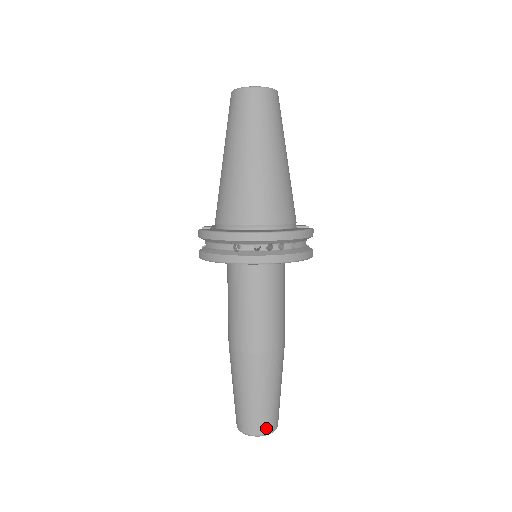
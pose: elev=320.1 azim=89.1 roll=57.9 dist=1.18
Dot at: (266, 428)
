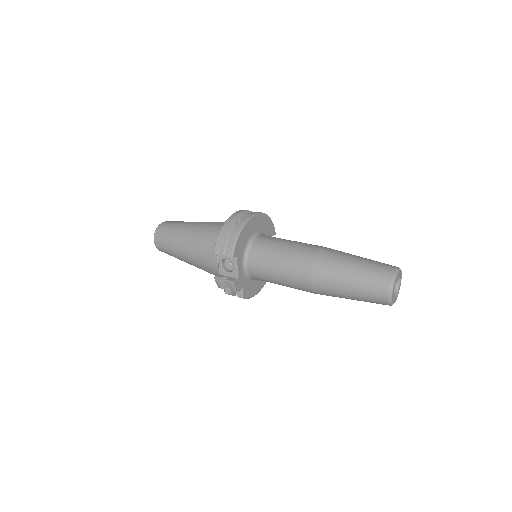
Dot at: (392, 266)
